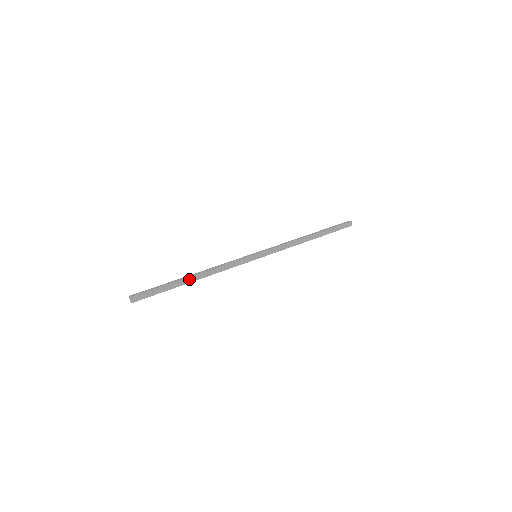
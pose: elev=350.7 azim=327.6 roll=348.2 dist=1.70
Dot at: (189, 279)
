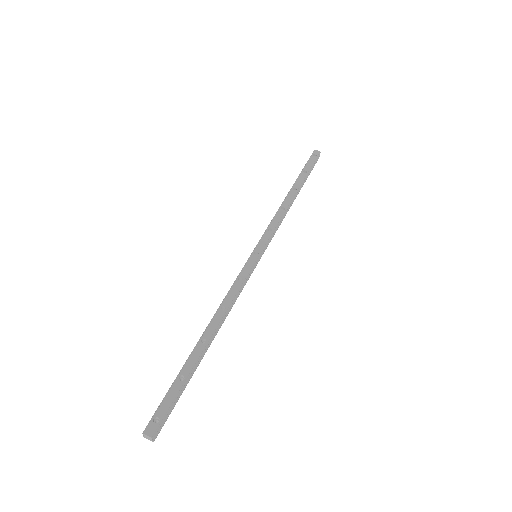
Dot at: (205, 347)
